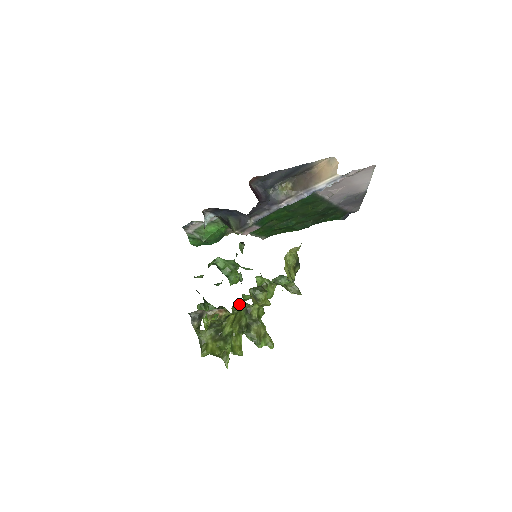
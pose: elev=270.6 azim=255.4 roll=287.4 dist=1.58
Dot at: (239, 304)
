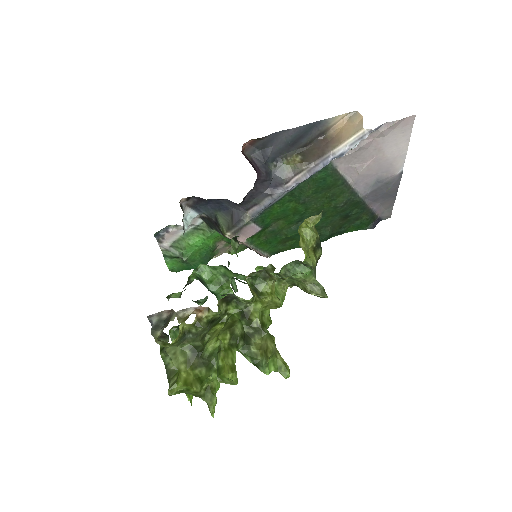
Dot at: (230, 302)
